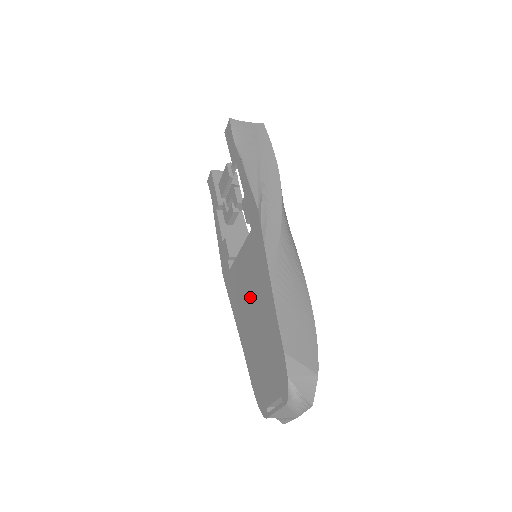
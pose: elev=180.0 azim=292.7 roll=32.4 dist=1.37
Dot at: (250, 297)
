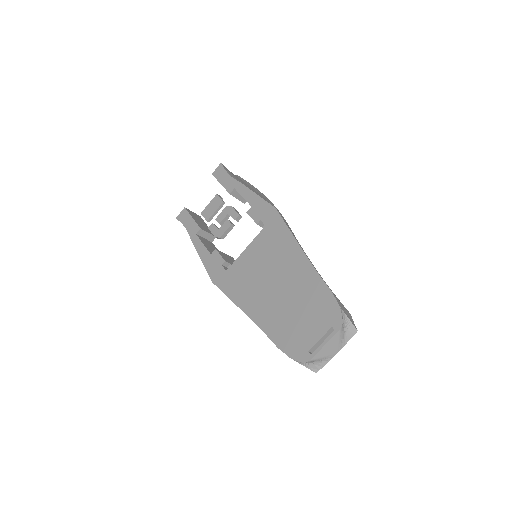
Dot at: (268, 276)
